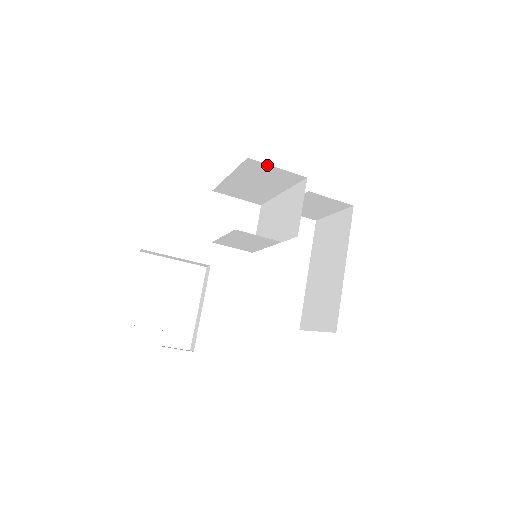
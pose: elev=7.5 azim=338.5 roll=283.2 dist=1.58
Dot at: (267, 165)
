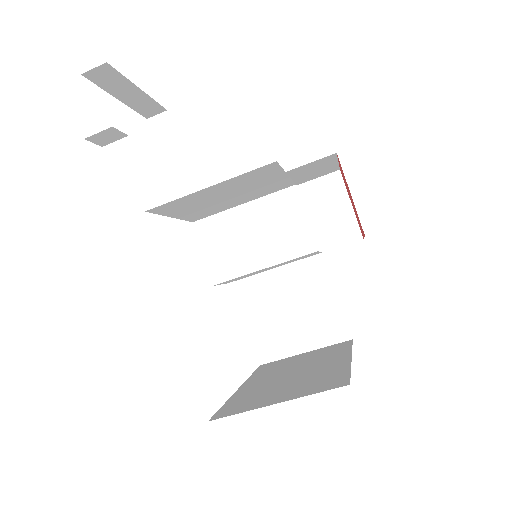
Dot at: (345, 194)
